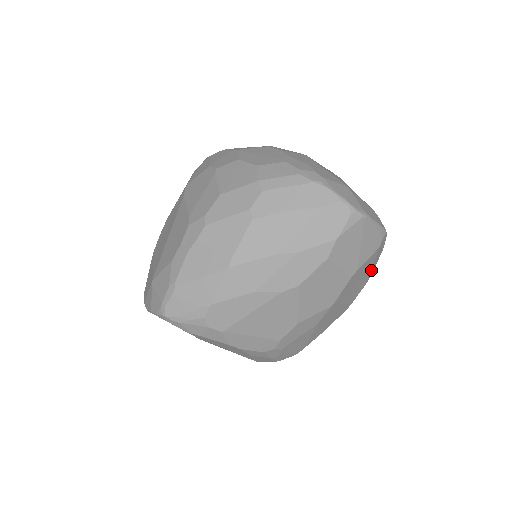
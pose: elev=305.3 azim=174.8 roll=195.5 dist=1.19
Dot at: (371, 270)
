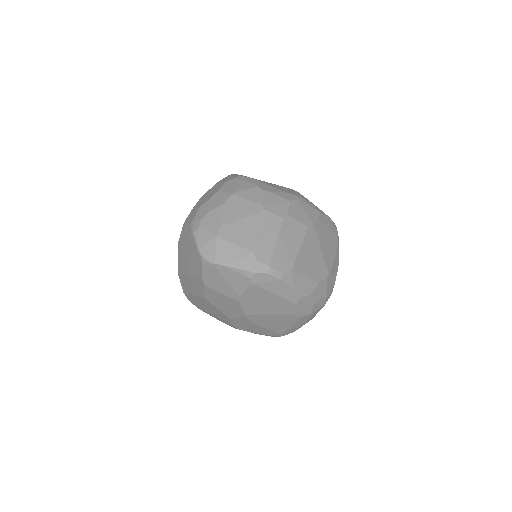
Dot at: (283, 295)
